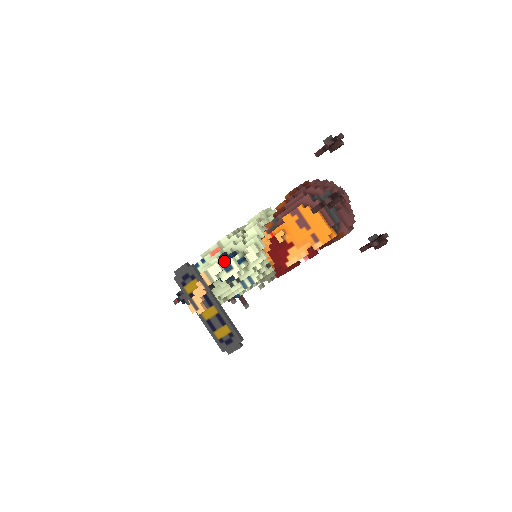
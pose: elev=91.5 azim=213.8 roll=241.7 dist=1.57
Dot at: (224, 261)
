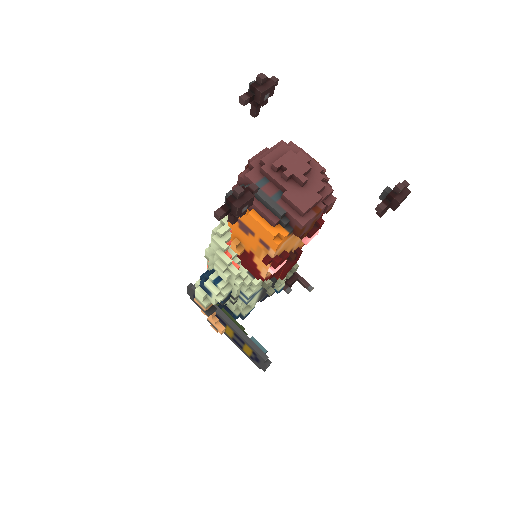
Dot at: (202, 286)
